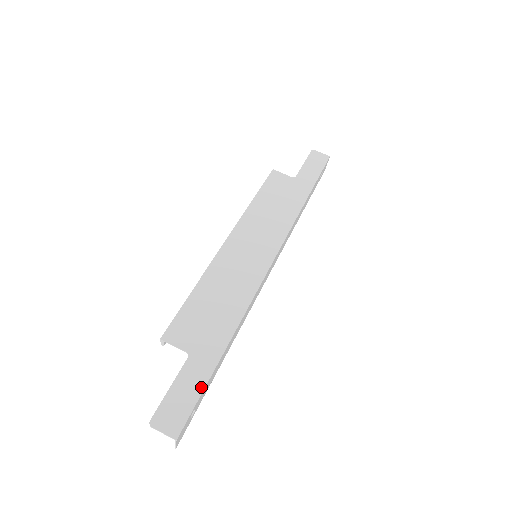
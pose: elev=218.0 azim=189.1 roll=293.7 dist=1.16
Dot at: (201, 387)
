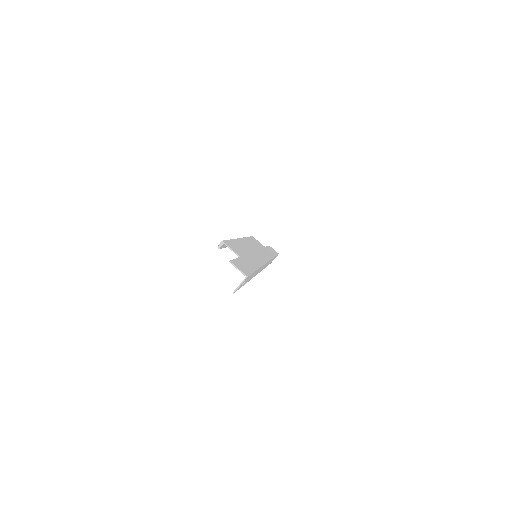
Dot at: (252, 270)
